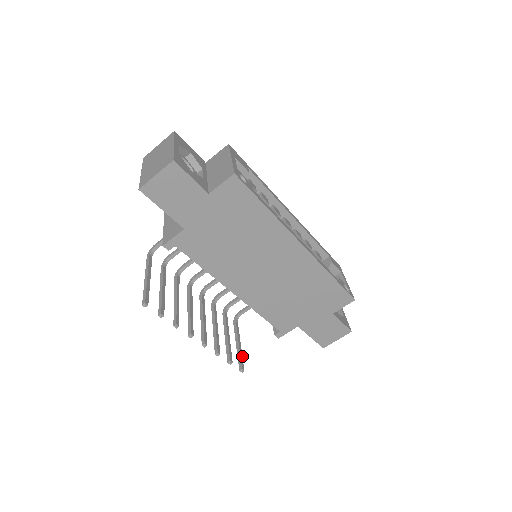
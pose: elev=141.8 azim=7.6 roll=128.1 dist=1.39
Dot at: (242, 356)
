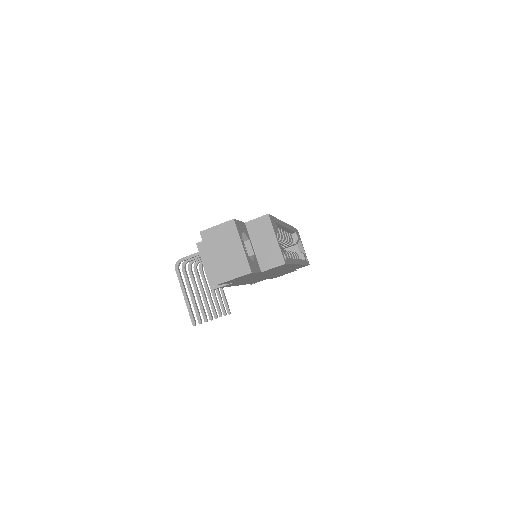
Dot at: occluded
